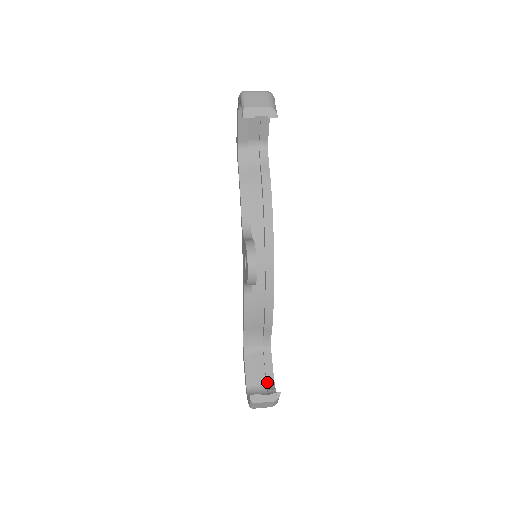
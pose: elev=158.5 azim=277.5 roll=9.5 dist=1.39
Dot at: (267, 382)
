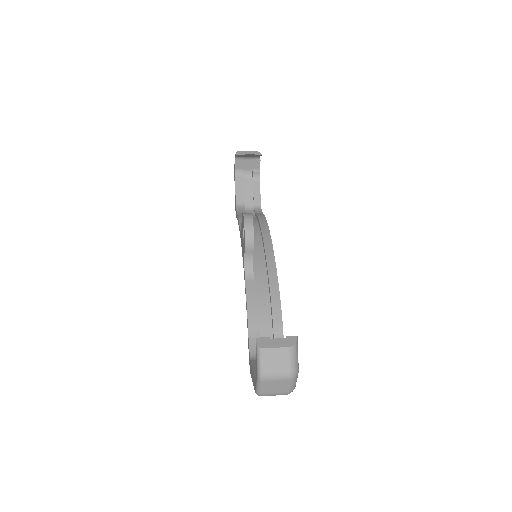
Dot at: occluded
